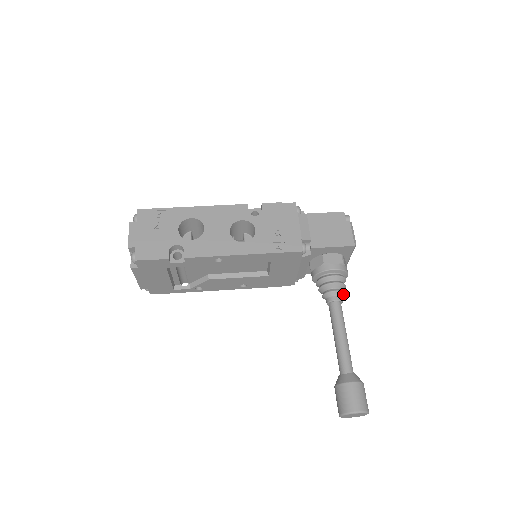
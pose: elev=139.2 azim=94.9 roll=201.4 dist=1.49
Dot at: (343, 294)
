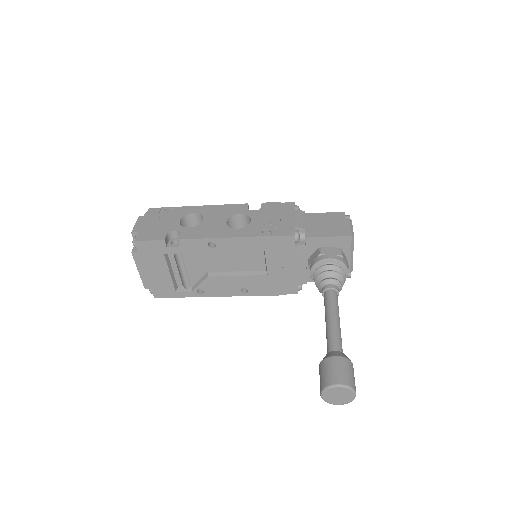
Dot at: (340, 285)
